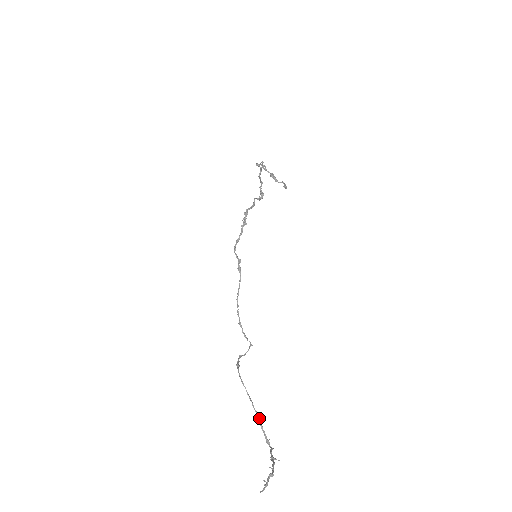
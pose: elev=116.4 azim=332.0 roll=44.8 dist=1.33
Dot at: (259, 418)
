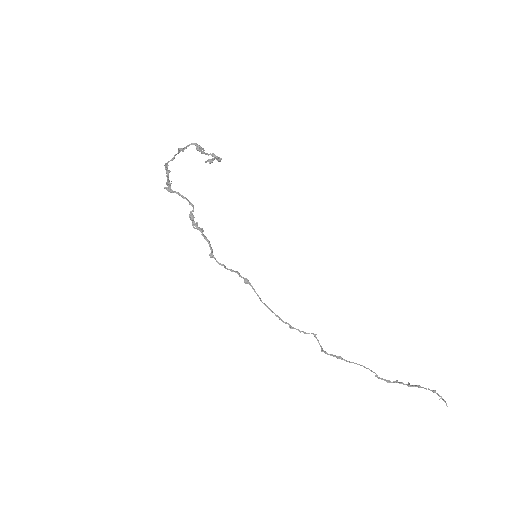
Dot at: (376, 374)
